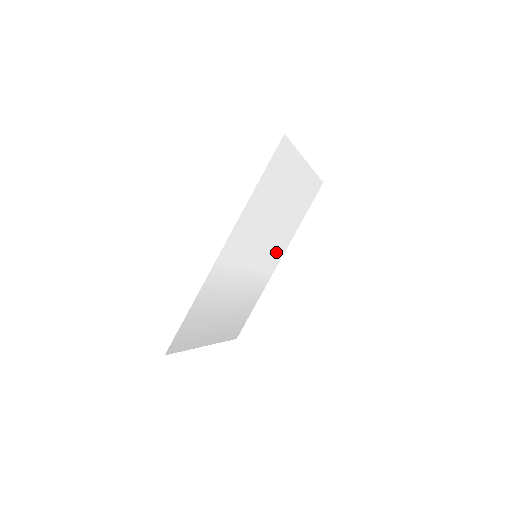
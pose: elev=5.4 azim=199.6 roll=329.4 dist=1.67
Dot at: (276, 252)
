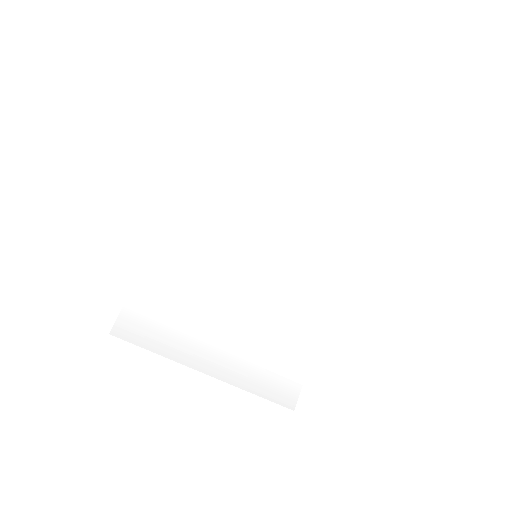
Dot at: (311, 273)
